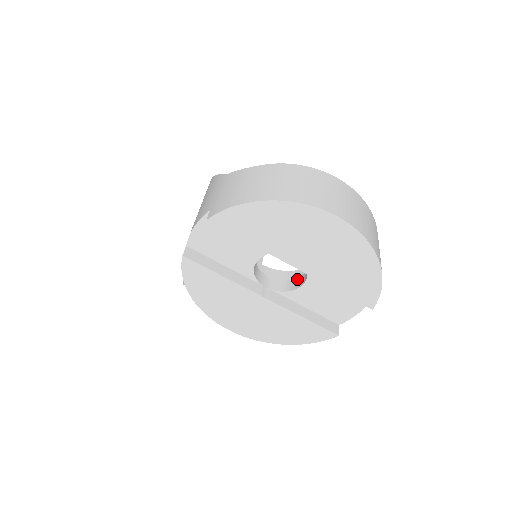
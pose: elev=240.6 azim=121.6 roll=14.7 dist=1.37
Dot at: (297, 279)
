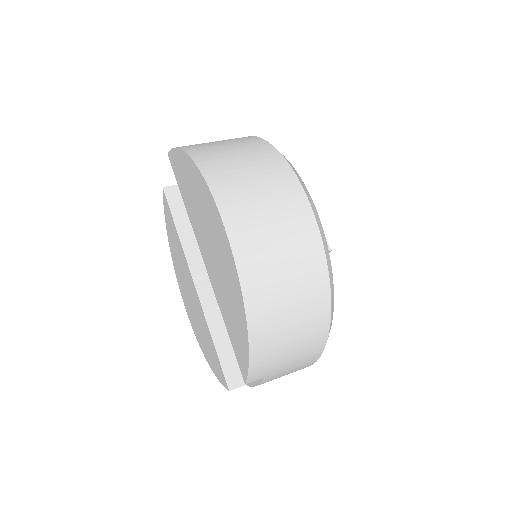
Dot at: occluded
